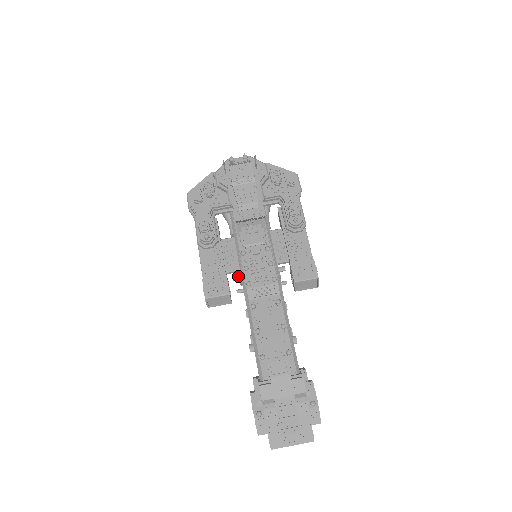
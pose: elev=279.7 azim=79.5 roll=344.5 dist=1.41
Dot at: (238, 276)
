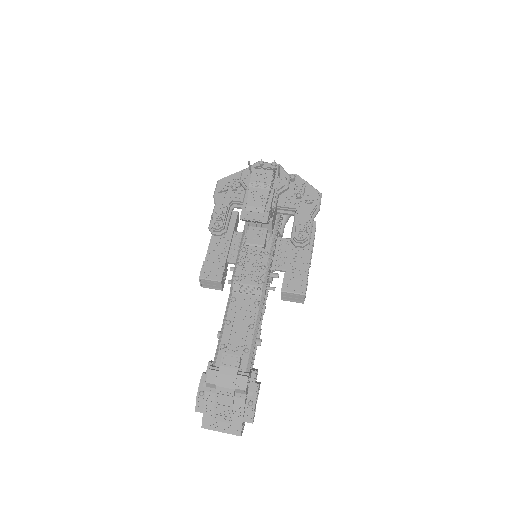
Dot at: occluded
